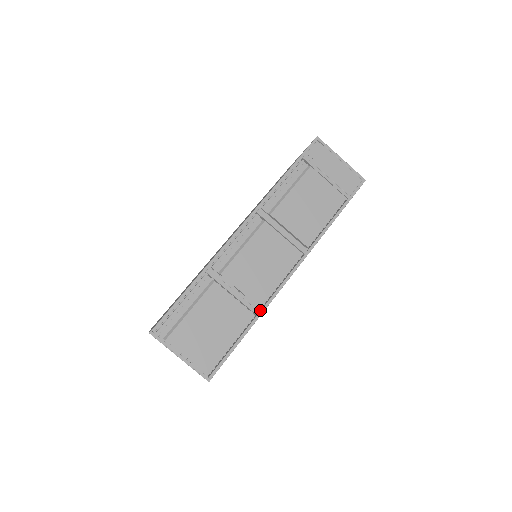
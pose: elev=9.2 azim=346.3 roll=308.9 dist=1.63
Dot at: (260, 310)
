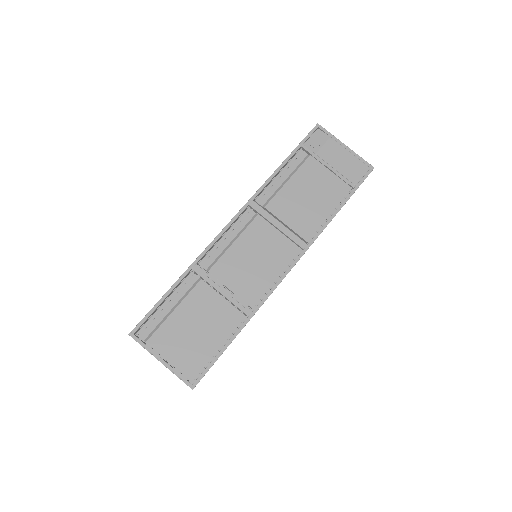
Dot at: (252, 311)
